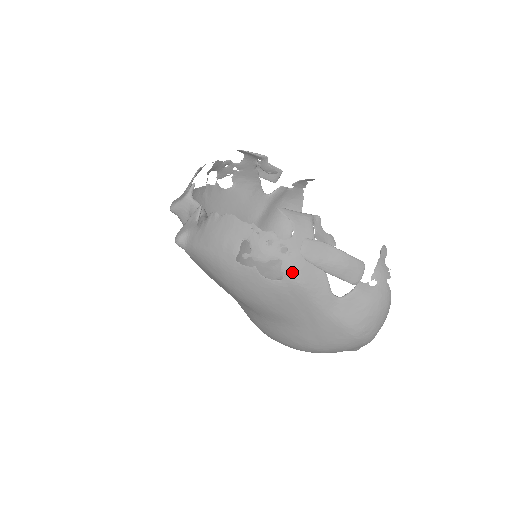
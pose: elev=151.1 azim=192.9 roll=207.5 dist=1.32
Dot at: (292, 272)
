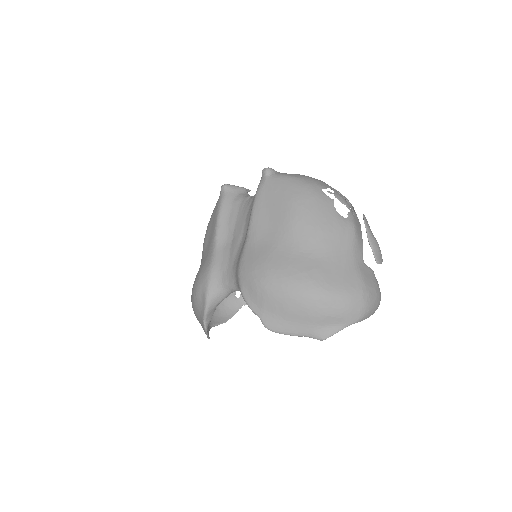
Dot at: (353, 220)
